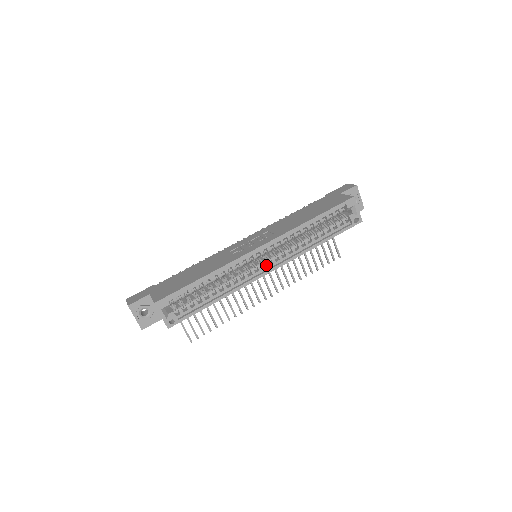
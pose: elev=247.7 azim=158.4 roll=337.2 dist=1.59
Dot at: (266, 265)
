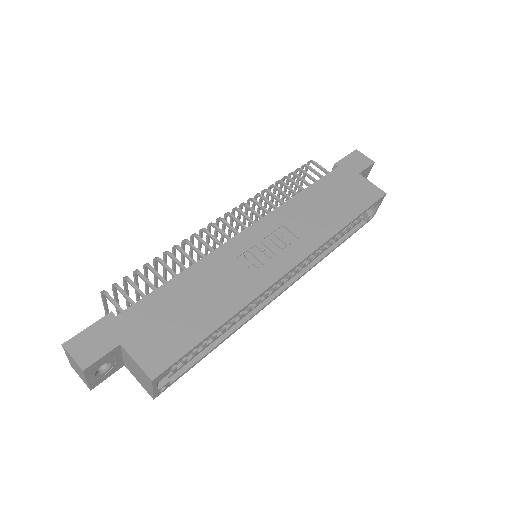
Dot at: (281, 284)
